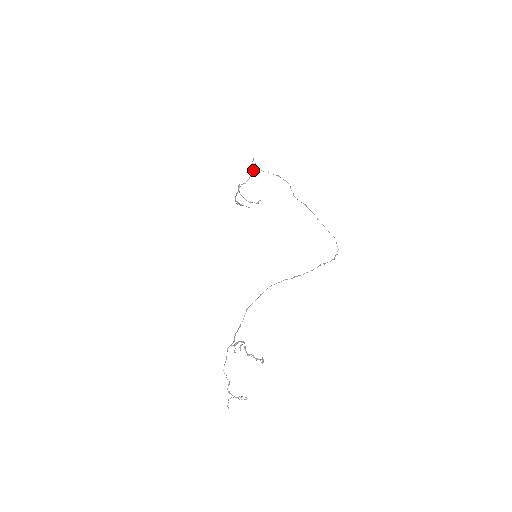
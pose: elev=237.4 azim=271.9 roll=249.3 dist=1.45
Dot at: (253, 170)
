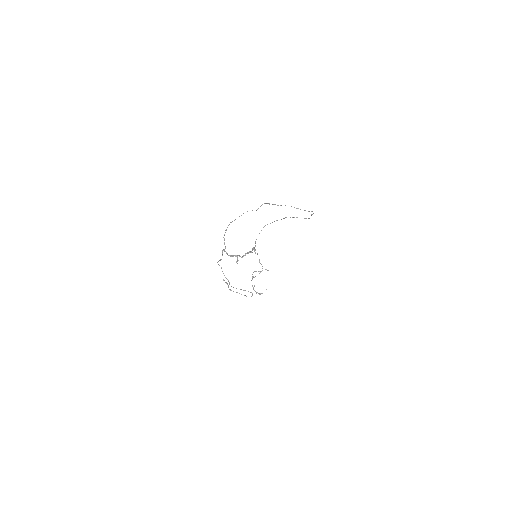
Dot at: occluded
